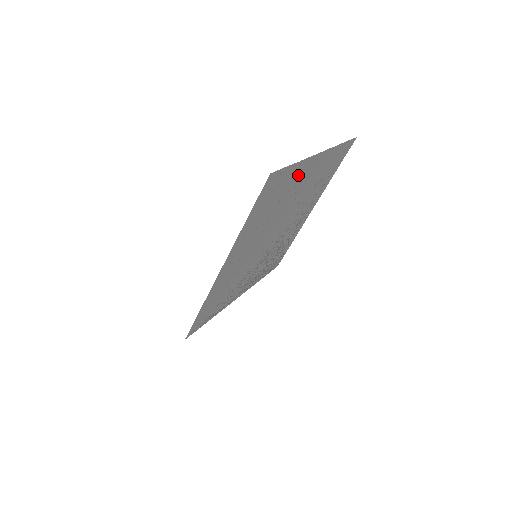
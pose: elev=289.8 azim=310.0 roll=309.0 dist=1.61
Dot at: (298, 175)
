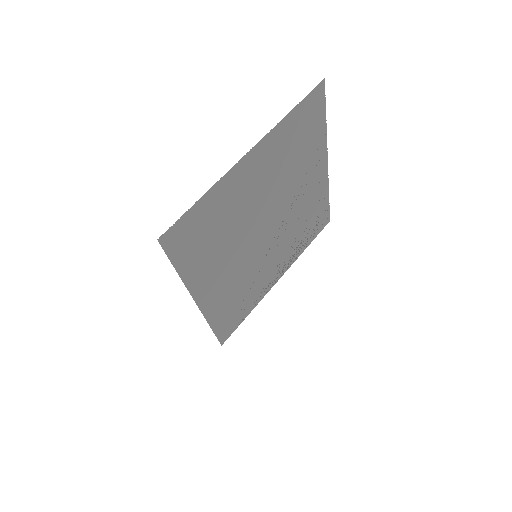
Dot at: (227, 193)
